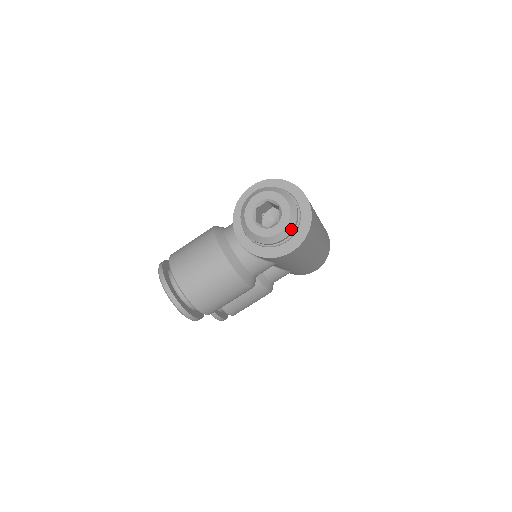
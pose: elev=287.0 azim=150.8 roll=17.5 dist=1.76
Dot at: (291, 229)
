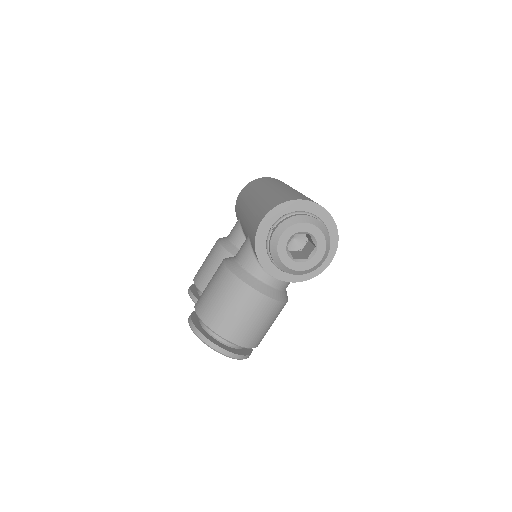
Dot at: (329, 248)
